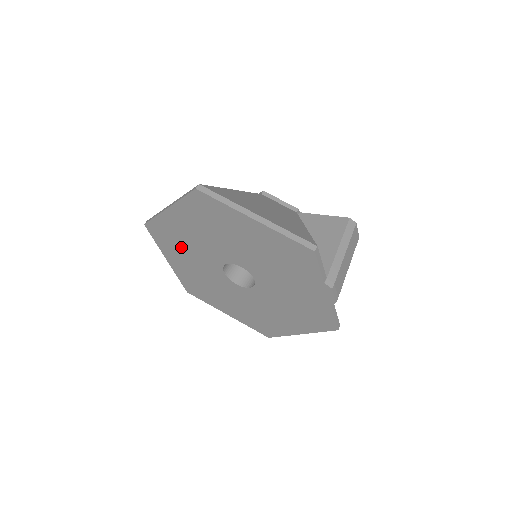
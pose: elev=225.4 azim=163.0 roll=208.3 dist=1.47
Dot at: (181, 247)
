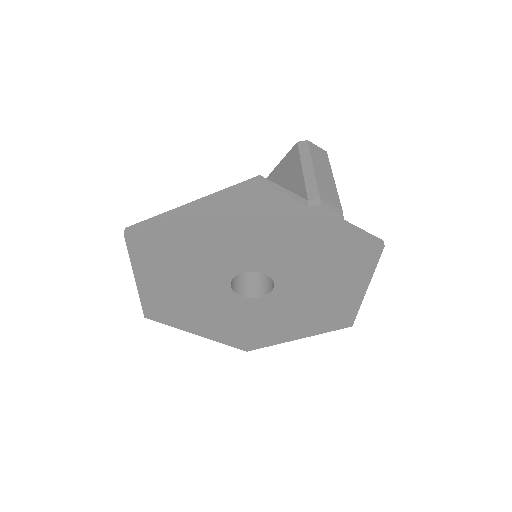
Dot at: (188, 308)
